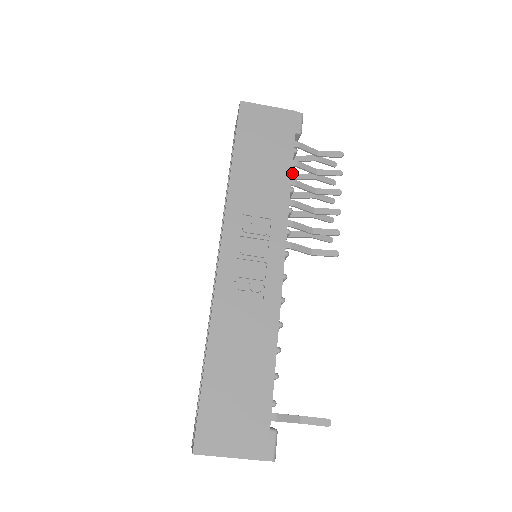
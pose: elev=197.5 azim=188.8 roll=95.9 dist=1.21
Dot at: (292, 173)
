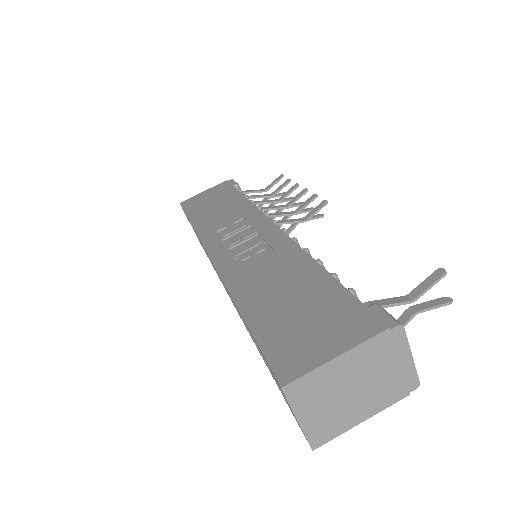
Dot at: occluded
